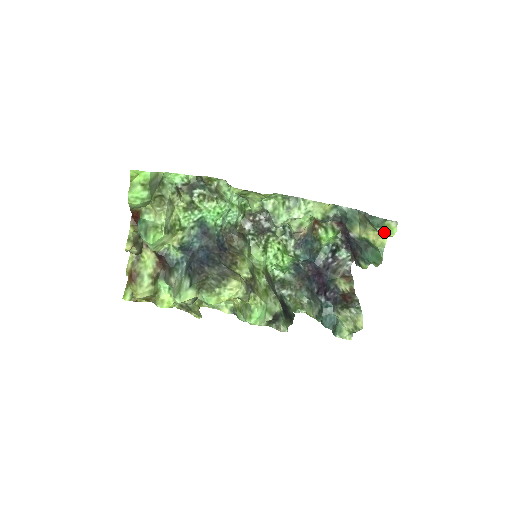
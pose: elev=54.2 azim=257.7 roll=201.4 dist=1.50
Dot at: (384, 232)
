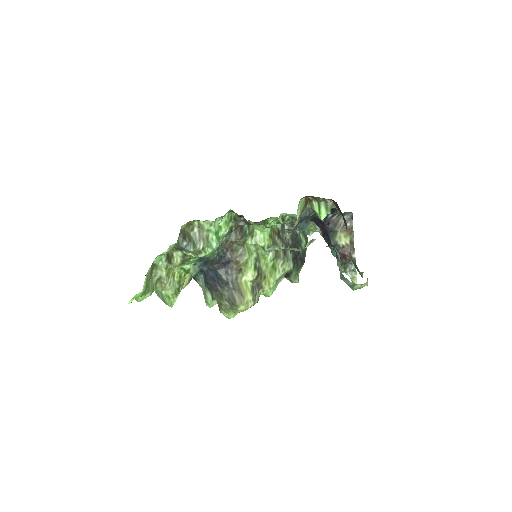
Dot at: occluded
